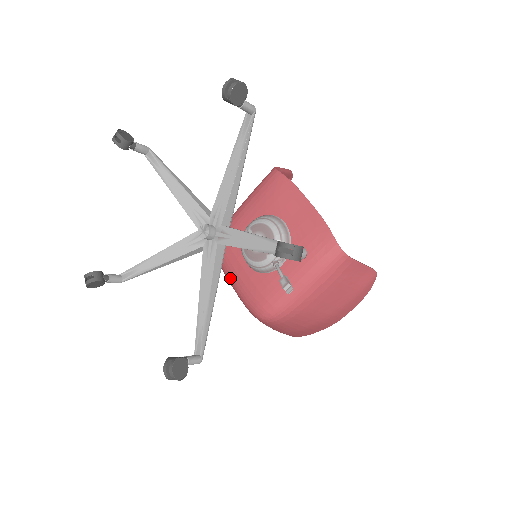
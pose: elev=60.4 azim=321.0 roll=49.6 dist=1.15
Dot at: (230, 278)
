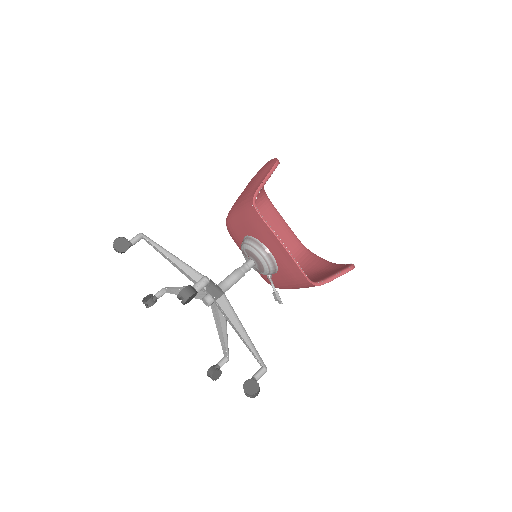
Dot at: occluded
